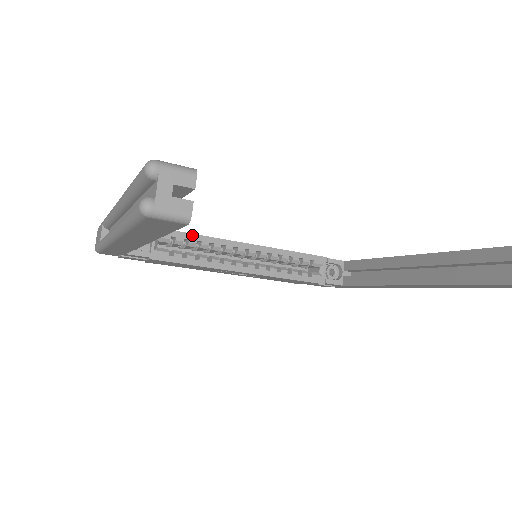
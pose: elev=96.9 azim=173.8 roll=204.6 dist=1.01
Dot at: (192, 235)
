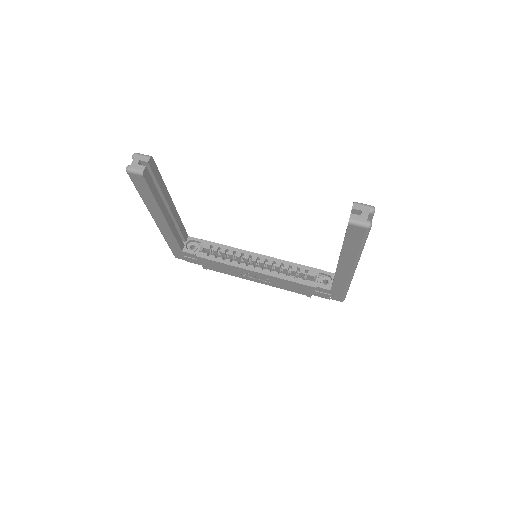
Dot at: (224, 246)
